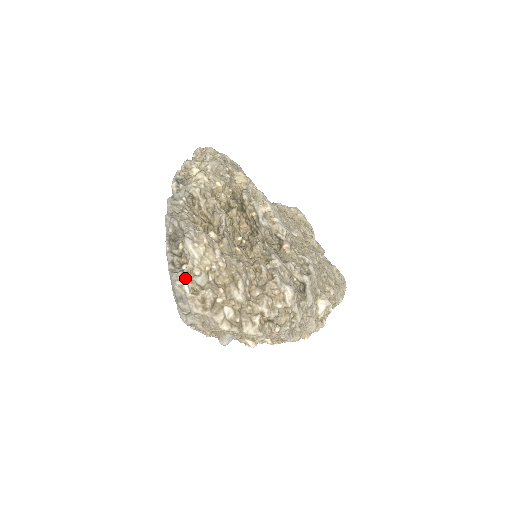
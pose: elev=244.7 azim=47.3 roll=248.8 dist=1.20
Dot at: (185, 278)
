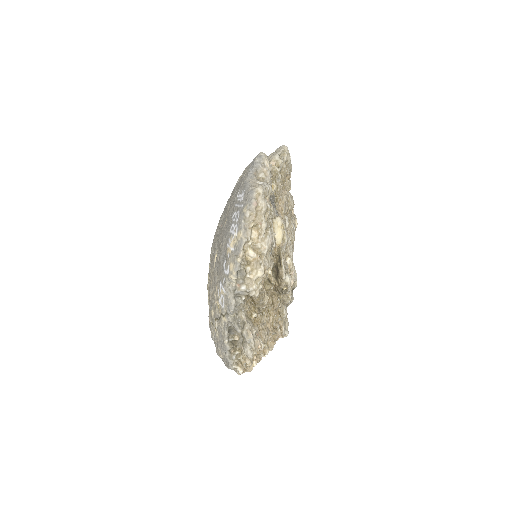
Dot at: (239, 363)
